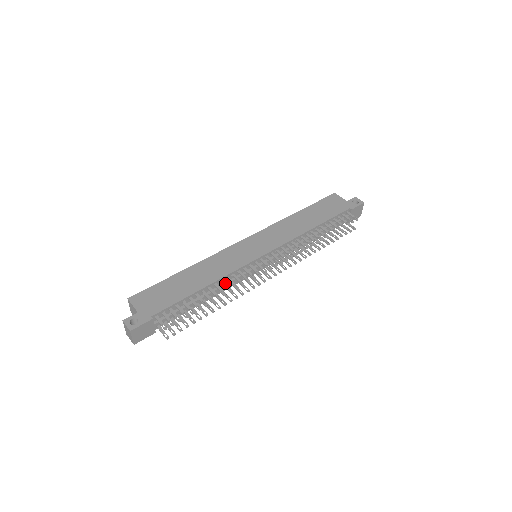
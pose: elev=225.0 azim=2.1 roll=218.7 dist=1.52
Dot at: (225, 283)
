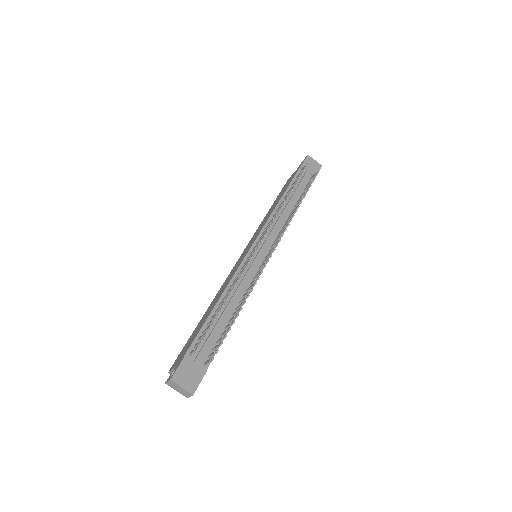
Dot at: (233, 284)
